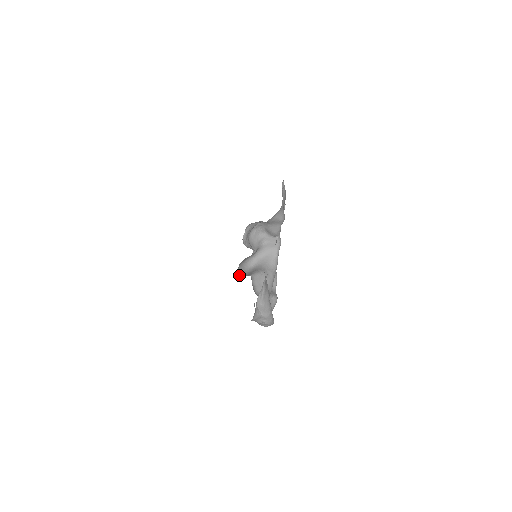
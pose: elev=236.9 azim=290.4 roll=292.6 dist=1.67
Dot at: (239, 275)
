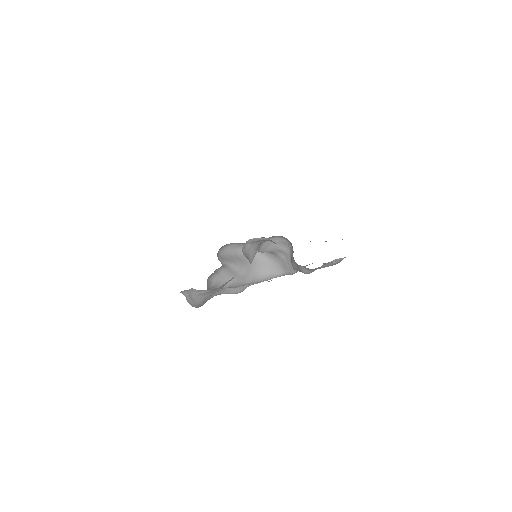
Dot at: (222, 248)
